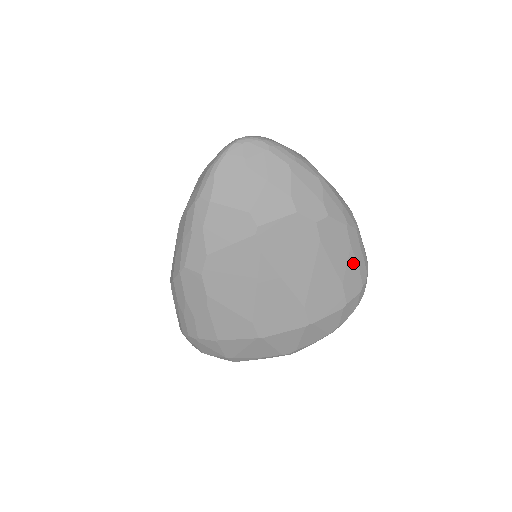
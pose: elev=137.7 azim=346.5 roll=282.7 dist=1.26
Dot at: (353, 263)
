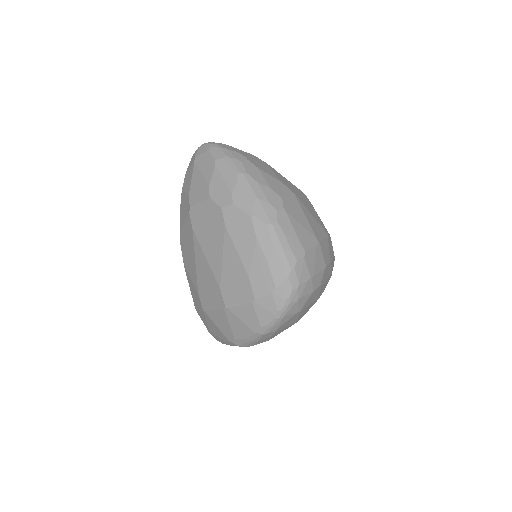
Dot at: (261, 258)
